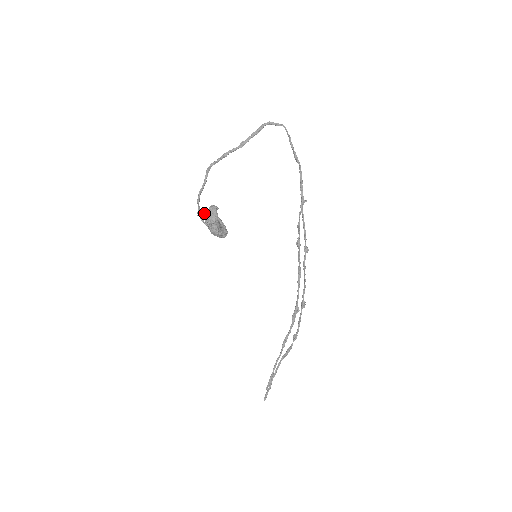
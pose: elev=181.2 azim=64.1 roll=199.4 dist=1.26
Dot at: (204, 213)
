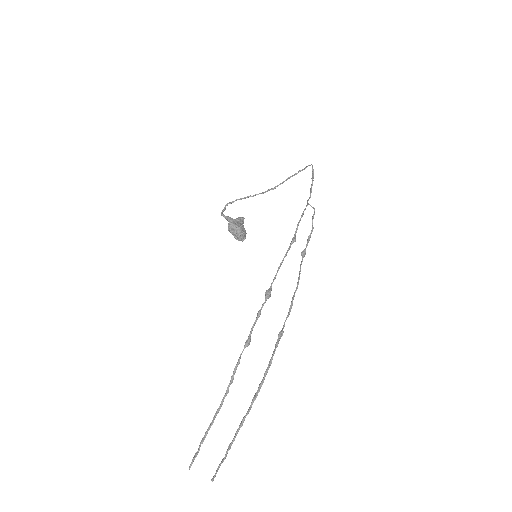
Dot at: occluded
